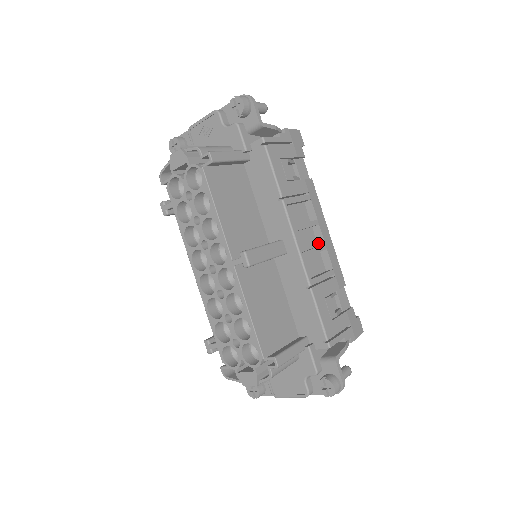
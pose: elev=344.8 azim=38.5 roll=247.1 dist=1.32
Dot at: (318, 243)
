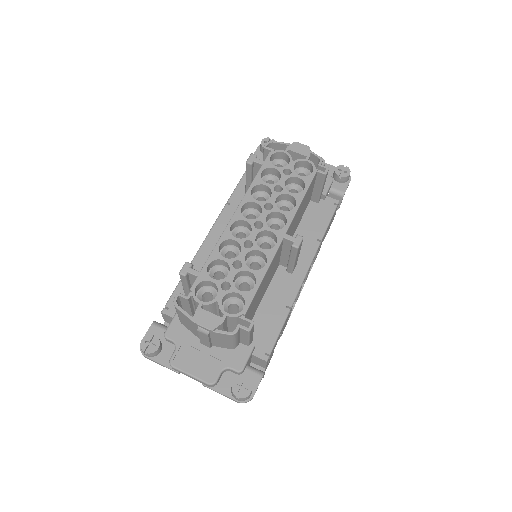
Dot at: occluded
